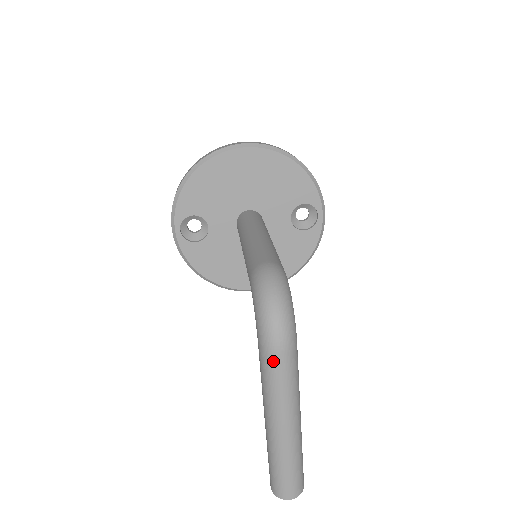
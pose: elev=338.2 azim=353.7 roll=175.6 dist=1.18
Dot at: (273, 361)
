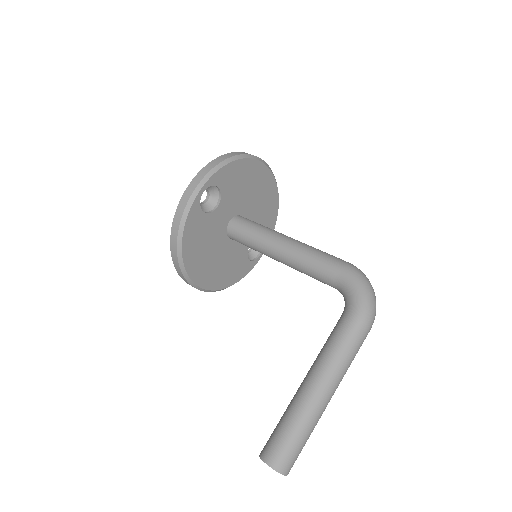
Dot at: (364, 333)
